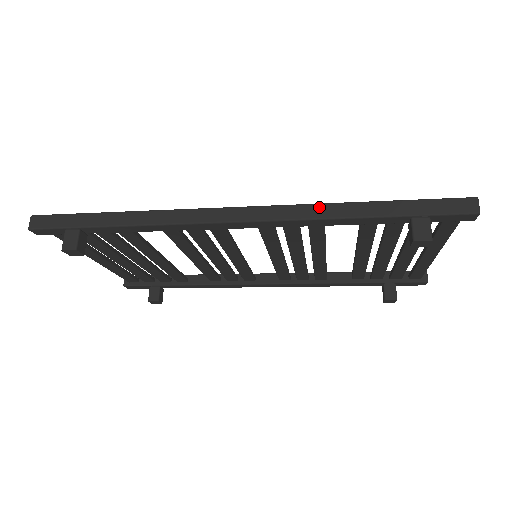
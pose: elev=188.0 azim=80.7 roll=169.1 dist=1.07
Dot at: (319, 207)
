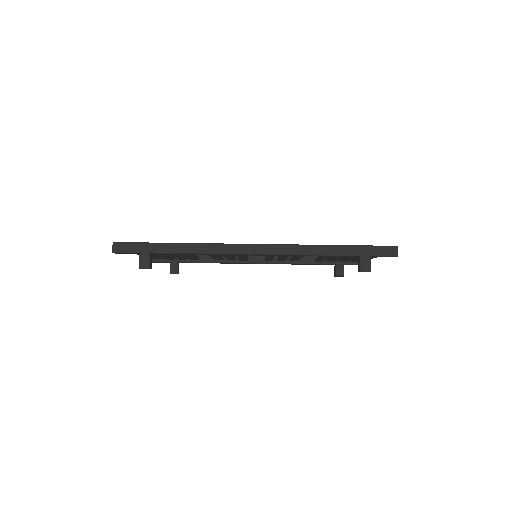
Dot at: (307, 247)
